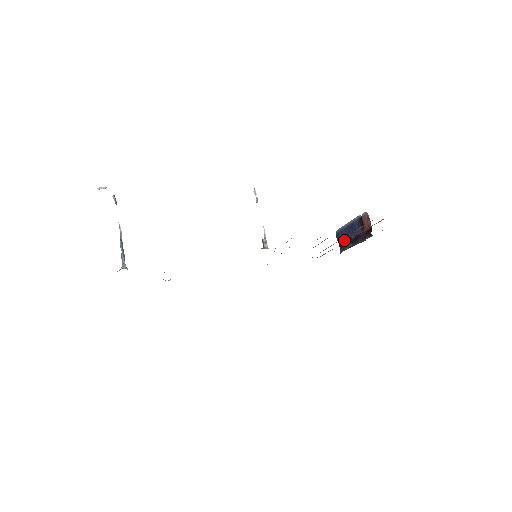
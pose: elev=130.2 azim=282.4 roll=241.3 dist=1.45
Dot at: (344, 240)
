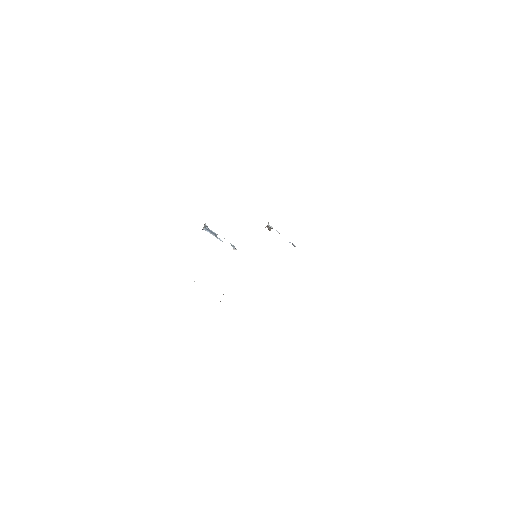
Dot at: occluded
